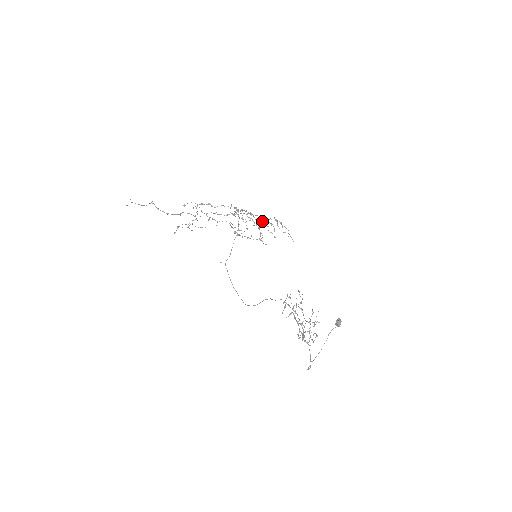
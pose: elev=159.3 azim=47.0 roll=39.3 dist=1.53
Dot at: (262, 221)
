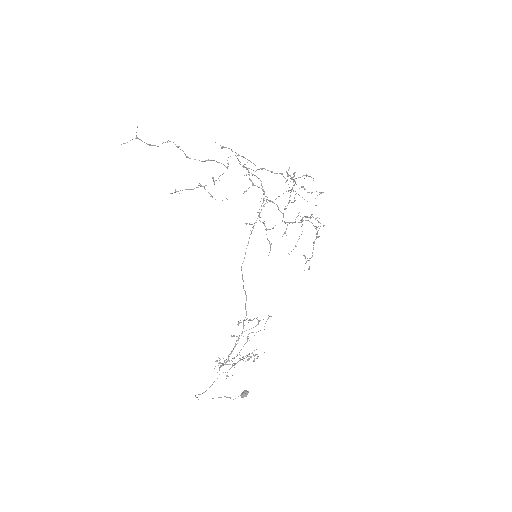
Dot at: occluded
